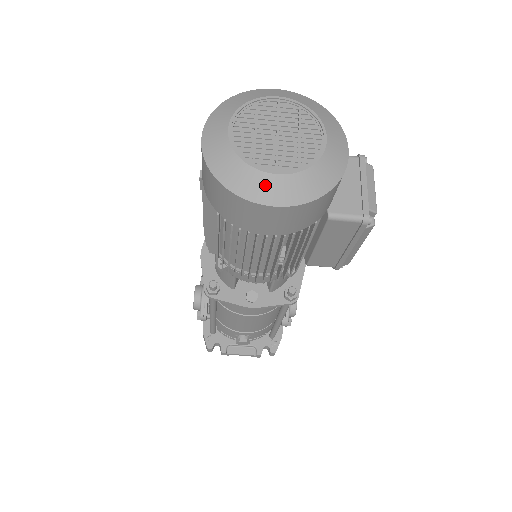
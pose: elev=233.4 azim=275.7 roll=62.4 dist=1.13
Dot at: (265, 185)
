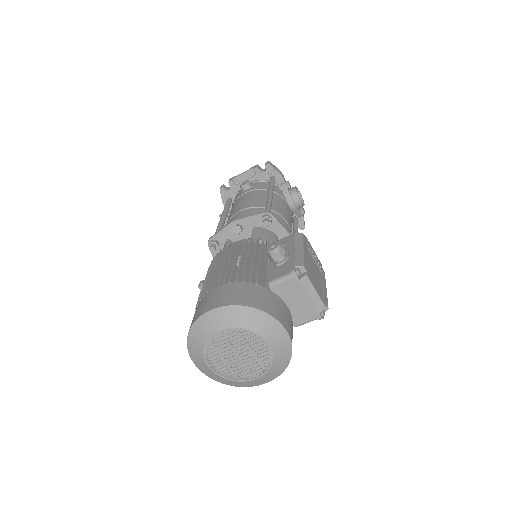
Dot at: (253, 383)
